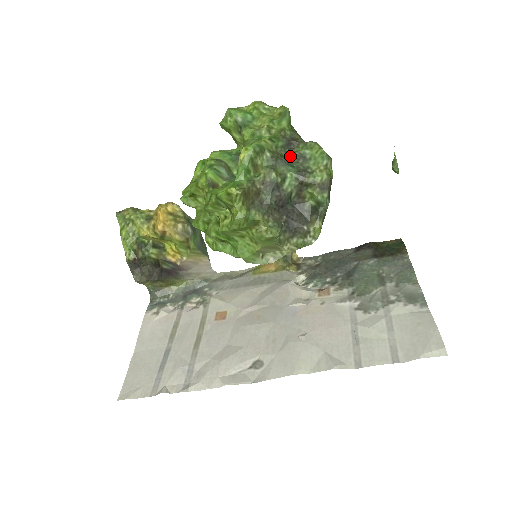
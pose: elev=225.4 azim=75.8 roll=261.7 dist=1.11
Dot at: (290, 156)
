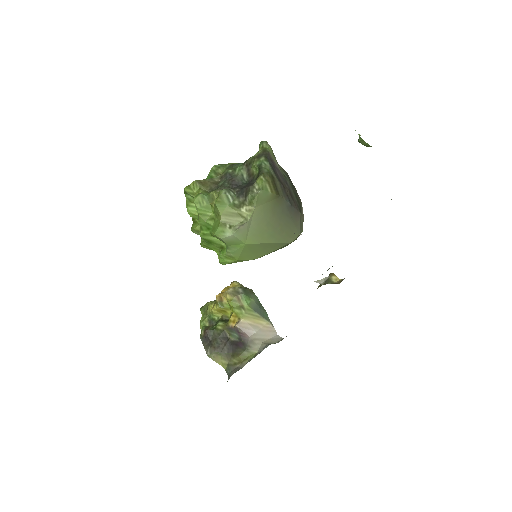
Dot at: occluded
